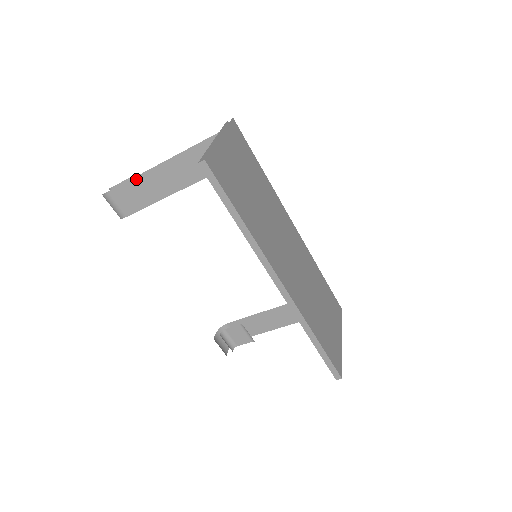
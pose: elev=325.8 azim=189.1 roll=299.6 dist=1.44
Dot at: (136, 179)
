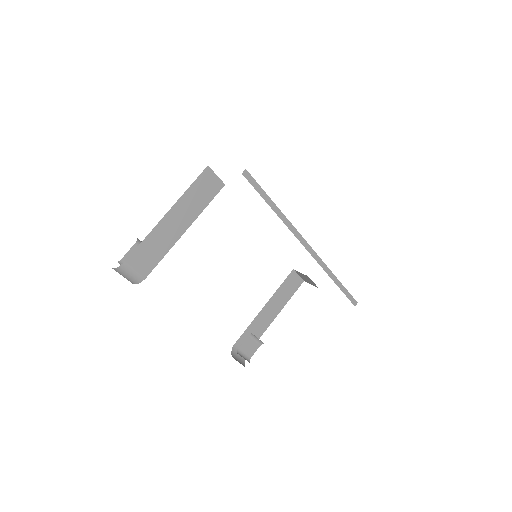
Dot at: (150, 235)
